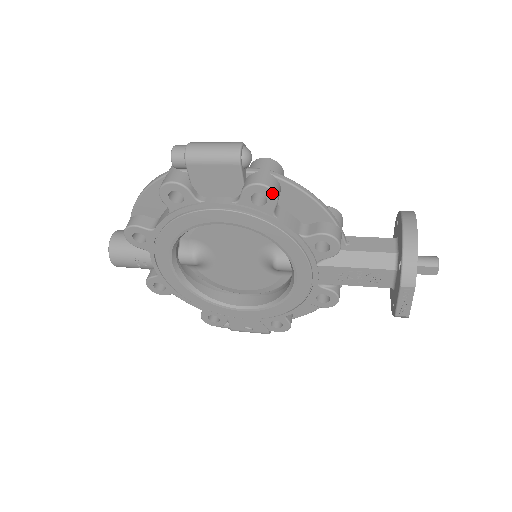
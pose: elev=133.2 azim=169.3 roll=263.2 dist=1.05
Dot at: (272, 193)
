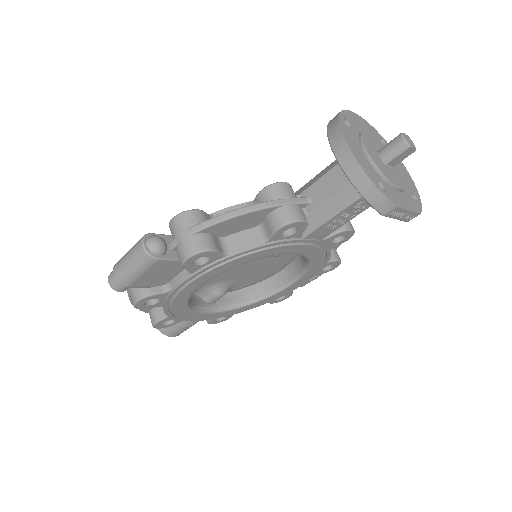
Dot at: (204, 253)
